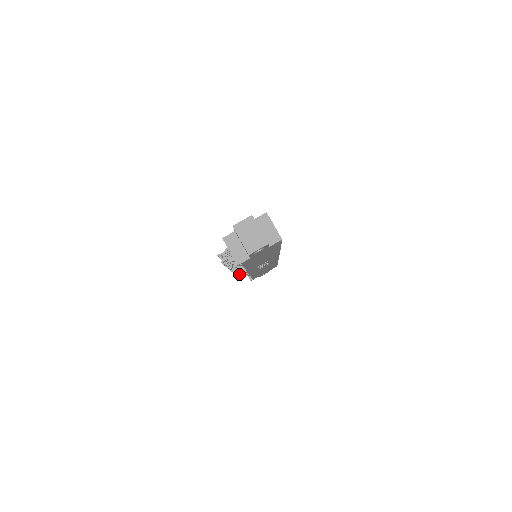
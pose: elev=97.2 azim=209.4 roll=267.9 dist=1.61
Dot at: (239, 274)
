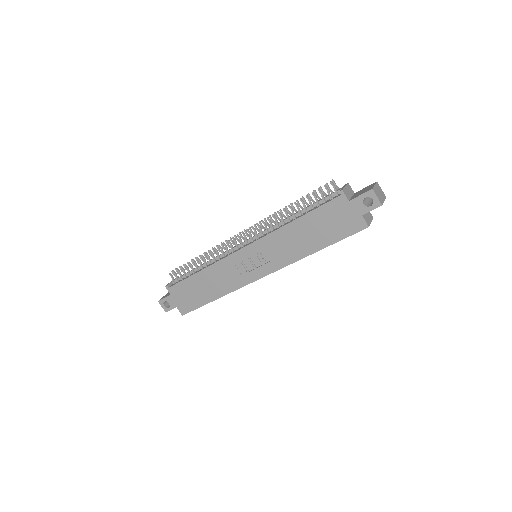
Dot at: (203, 257)
